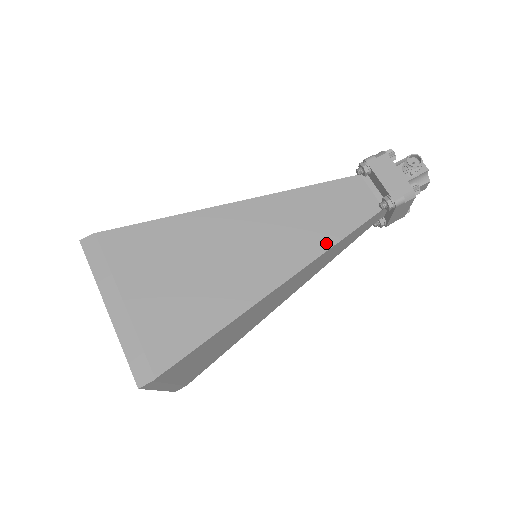
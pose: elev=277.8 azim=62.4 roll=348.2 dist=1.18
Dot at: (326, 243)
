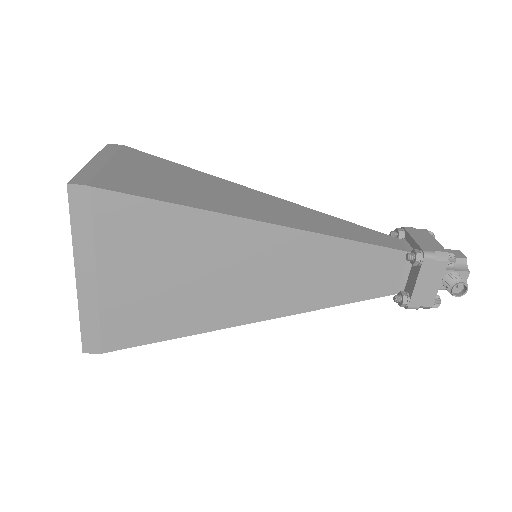
Dot at: (323, 303)
